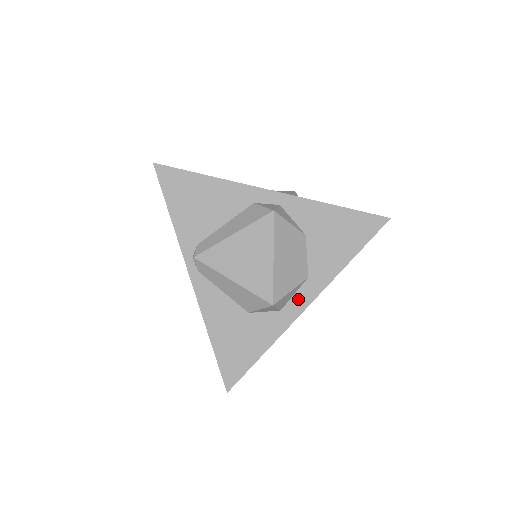
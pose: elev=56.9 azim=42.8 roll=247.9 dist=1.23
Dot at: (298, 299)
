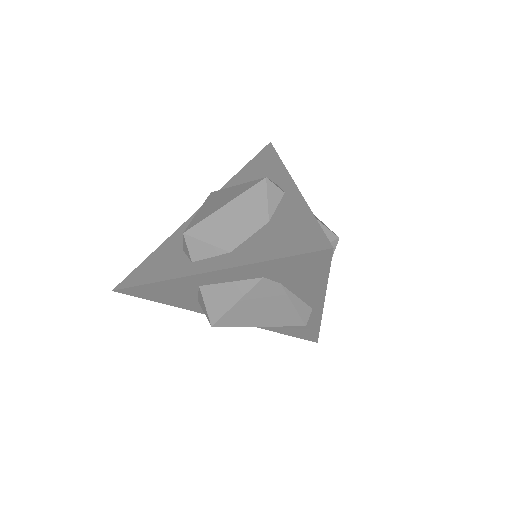
Dot at: (207, 263)
